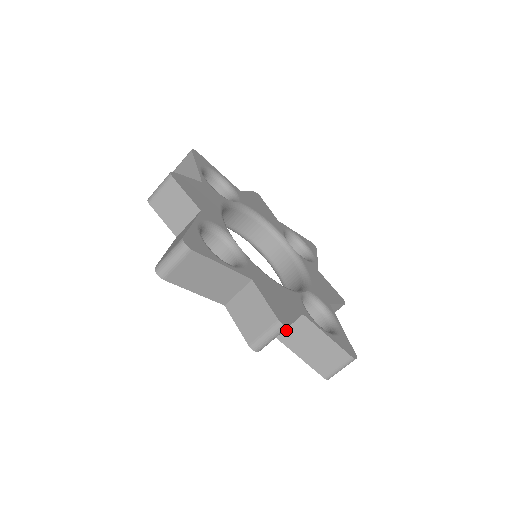
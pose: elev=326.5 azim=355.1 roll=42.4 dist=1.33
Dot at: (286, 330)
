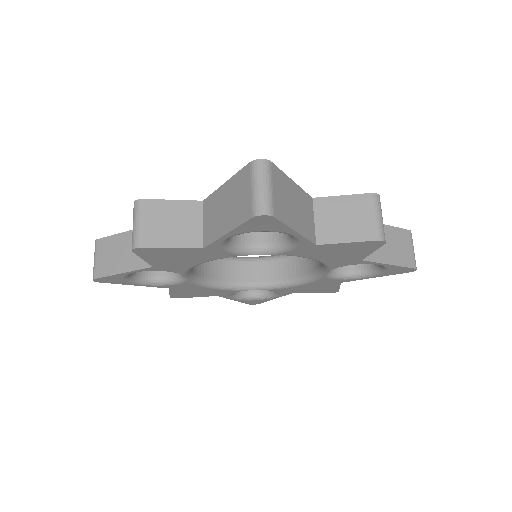
Dot at: occluded
